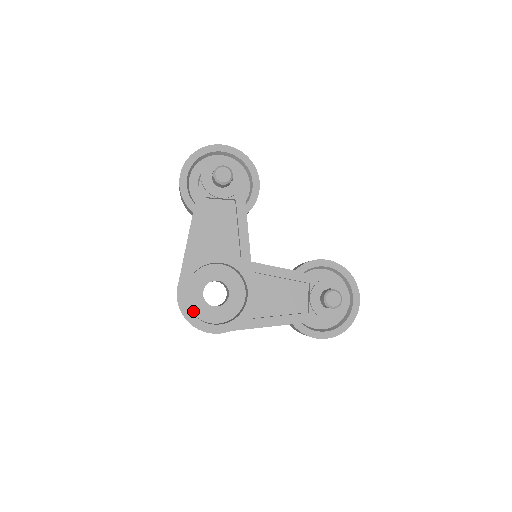
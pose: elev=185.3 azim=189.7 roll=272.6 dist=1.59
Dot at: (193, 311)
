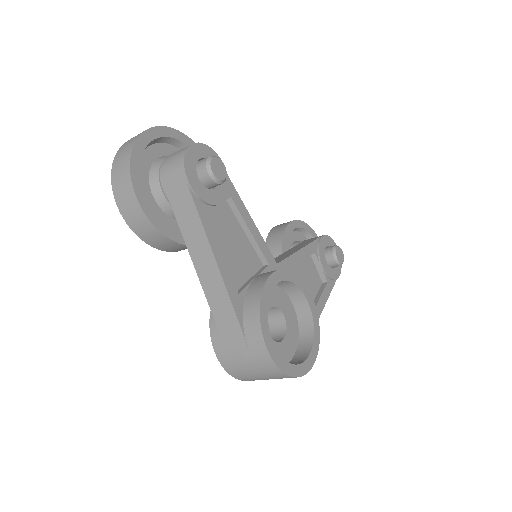
Dot at: occluded
